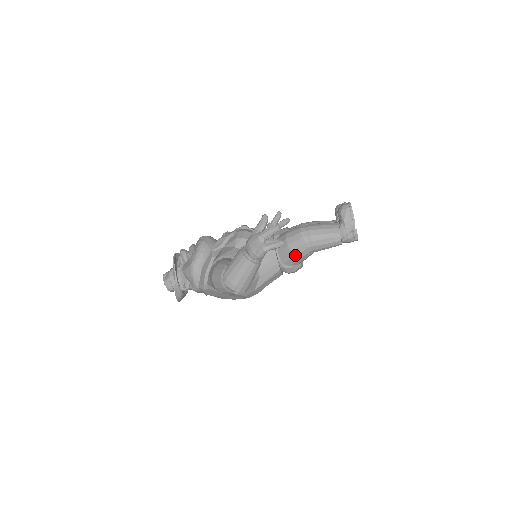
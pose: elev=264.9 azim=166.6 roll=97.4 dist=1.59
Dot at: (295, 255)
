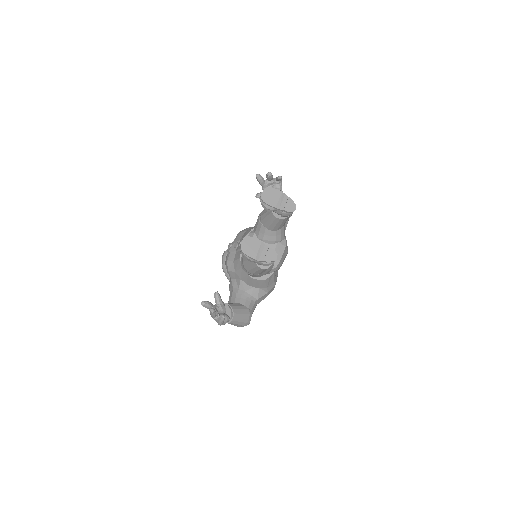
Dot at: occluded
